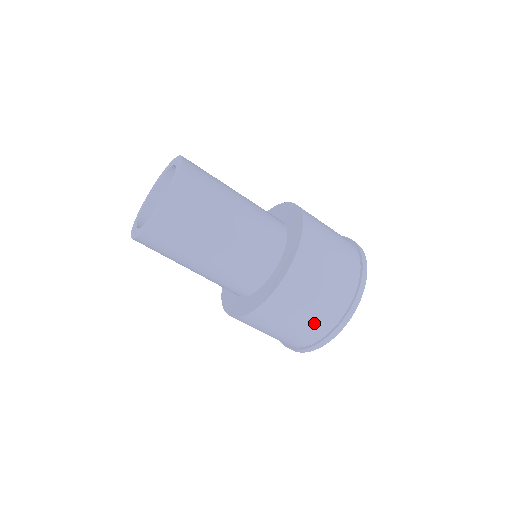
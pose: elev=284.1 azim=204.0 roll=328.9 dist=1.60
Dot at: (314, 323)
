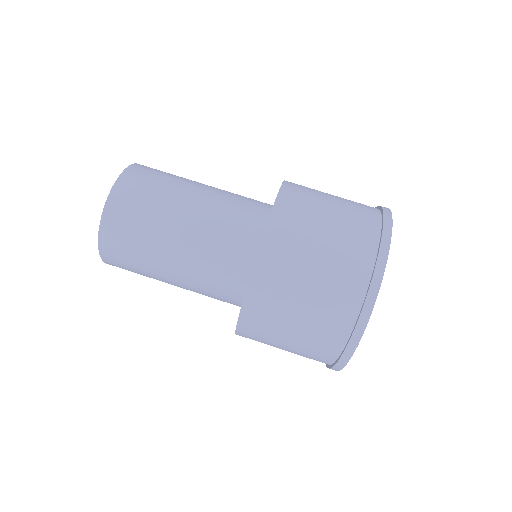
Dot at: (306, 355)
